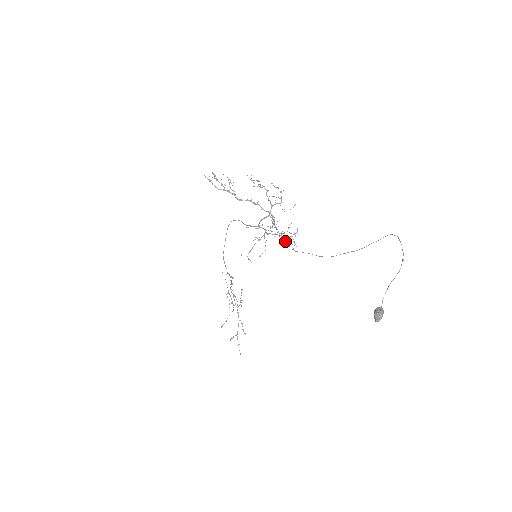
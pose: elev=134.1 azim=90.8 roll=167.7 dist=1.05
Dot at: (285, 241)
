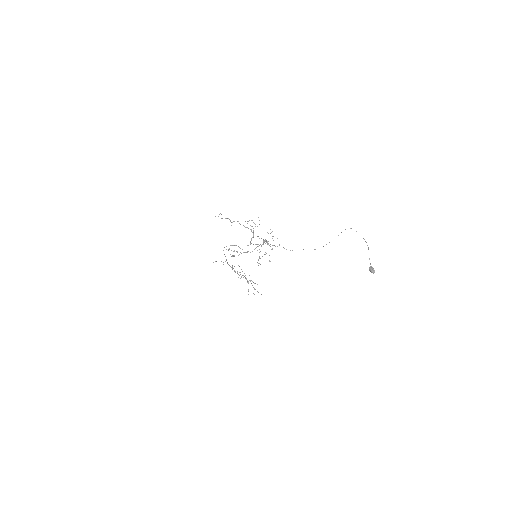
Dot at: occluded
